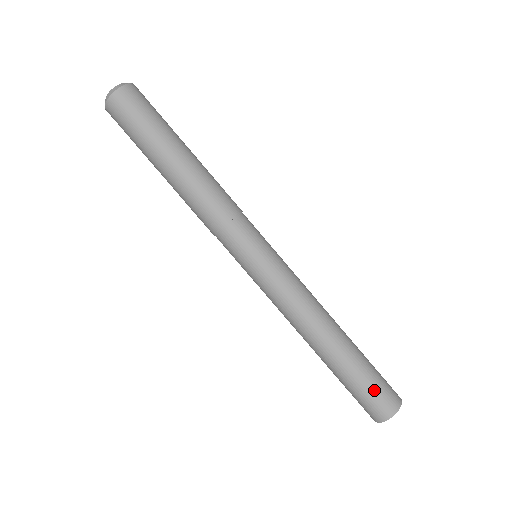
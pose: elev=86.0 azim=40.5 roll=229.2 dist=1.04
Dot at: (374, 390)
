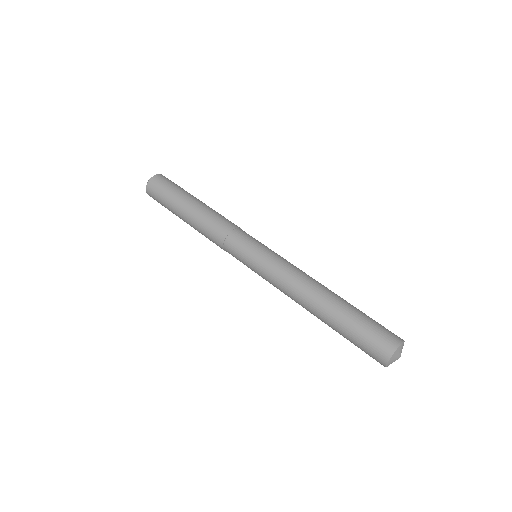
Dot at: (374, 327)
